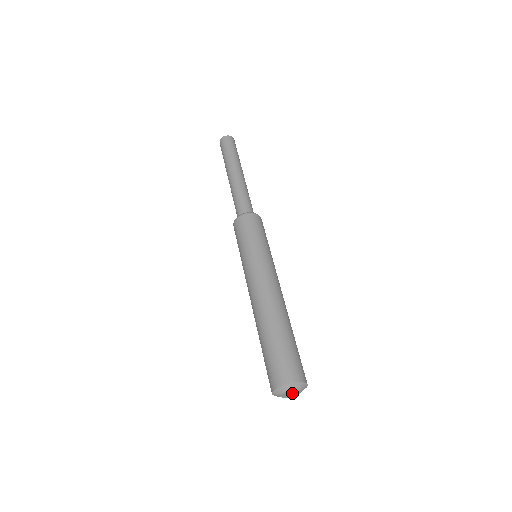
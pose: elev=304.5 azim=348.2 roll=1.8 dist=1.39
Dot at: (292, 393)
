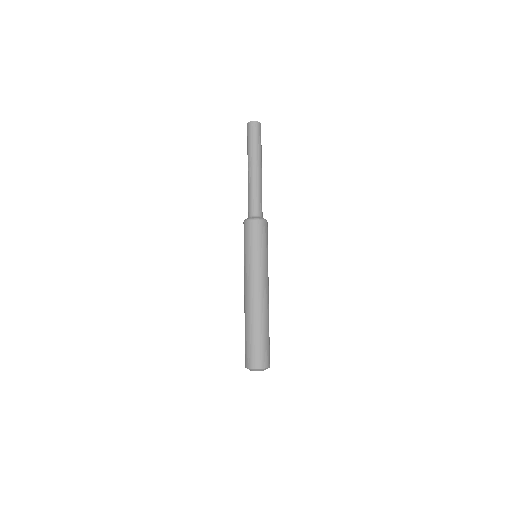
Dot at: occluded
